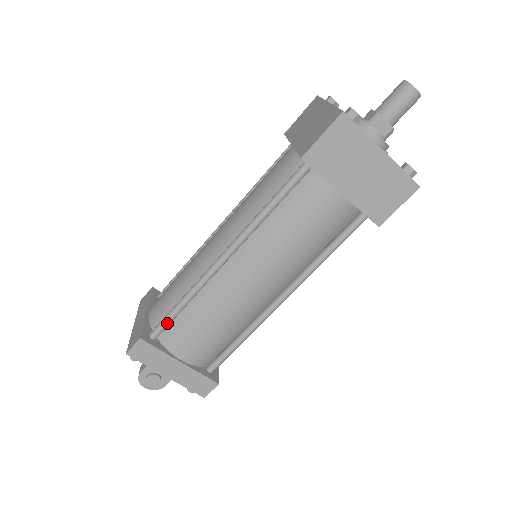
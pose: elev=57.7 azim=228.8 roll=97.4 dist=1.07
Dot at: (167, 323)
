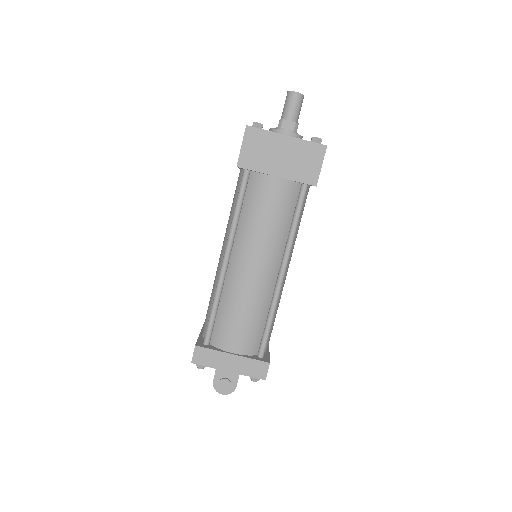
Dot at: (210, 327)
